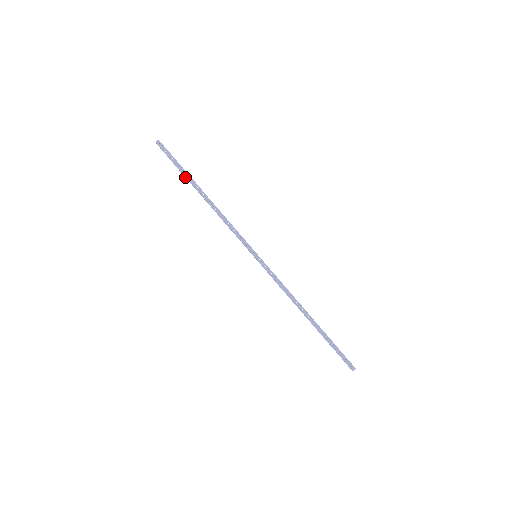
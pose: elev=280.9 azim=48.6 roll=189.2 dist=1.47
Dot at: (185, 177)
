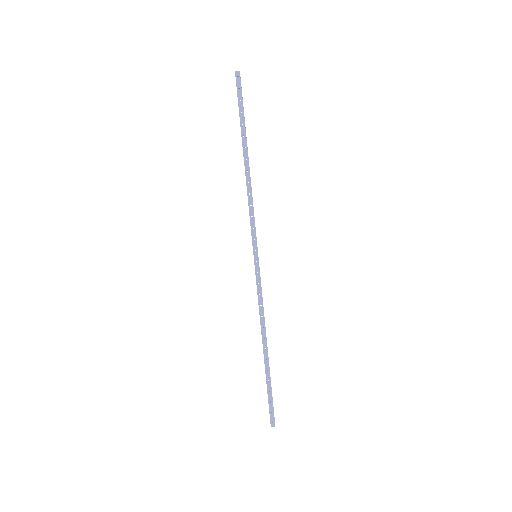
Dot at: (241, 129)
